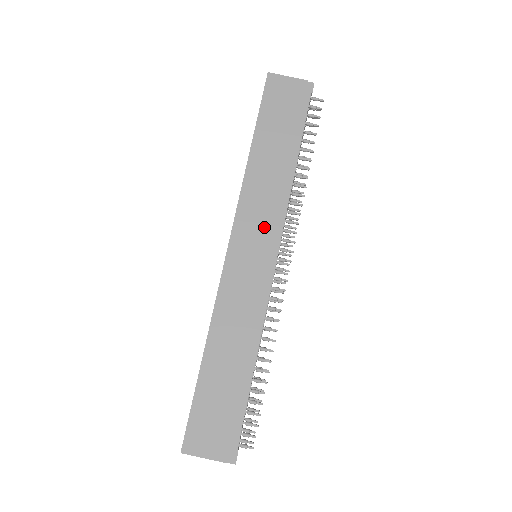
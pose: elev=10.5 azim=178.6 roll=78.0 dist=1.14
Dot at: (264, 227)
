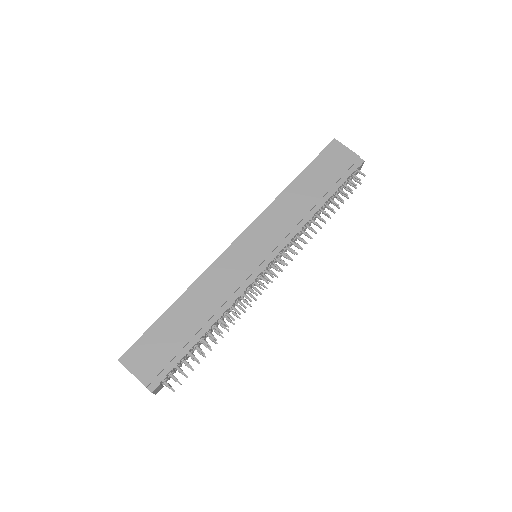
Dot at: (273, 236)
